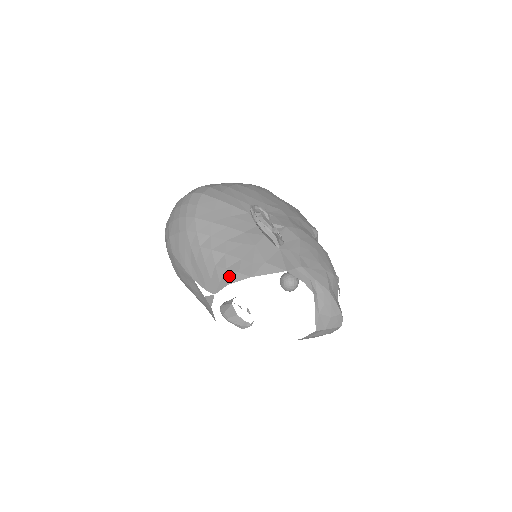
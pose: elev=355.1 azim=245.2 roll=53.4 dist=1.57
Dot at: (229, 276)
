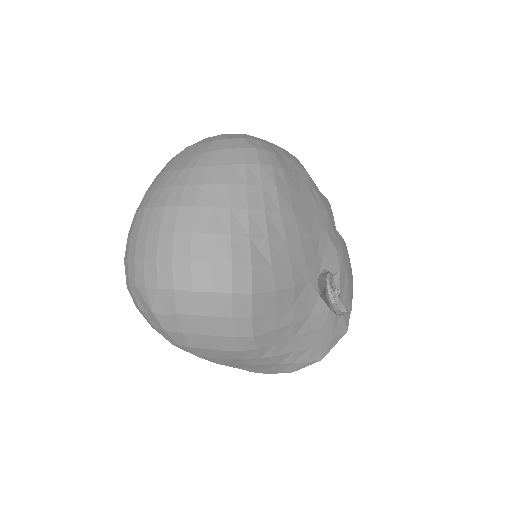
Dot at: (297, 367)
